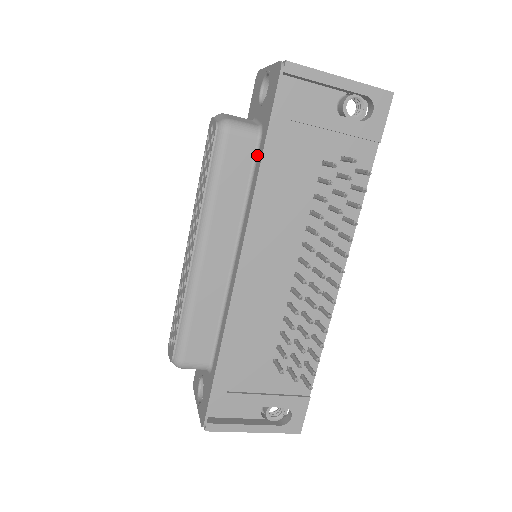
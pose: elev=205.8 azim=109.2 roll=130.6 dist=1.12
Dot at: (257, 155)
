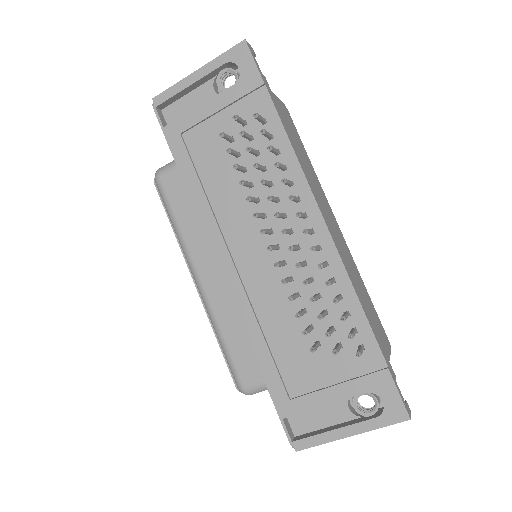
Dot at: occluded
